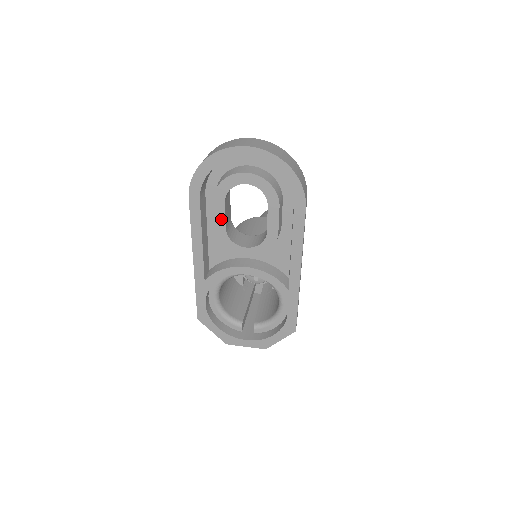
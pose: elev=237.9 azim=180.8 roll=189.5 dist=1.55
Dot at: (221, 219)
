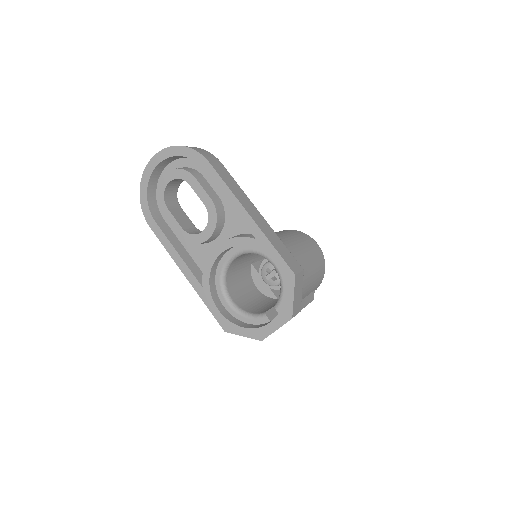
Dot at: (175, 224)
